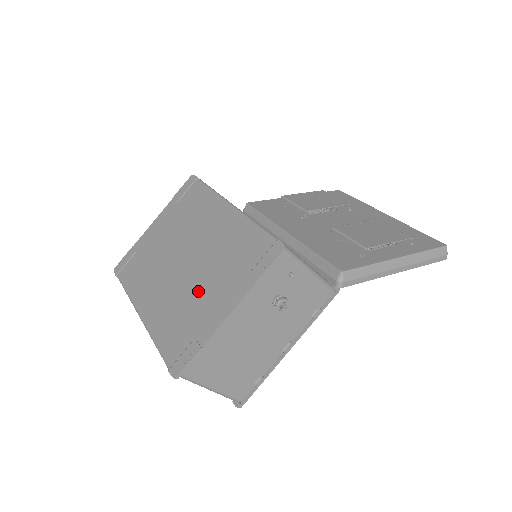
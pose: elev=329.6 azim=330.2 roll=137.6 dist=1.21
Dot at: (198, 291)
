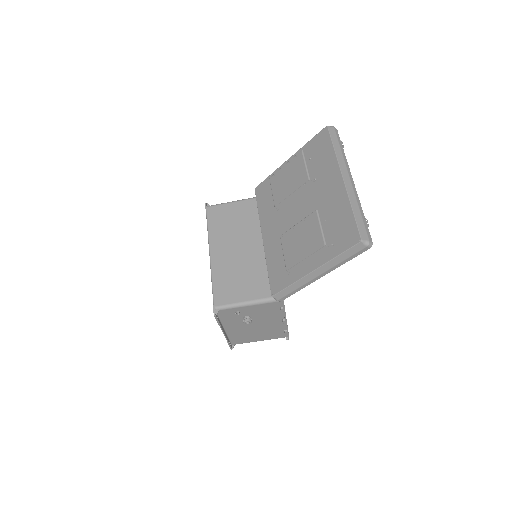
Dot at: occluded
